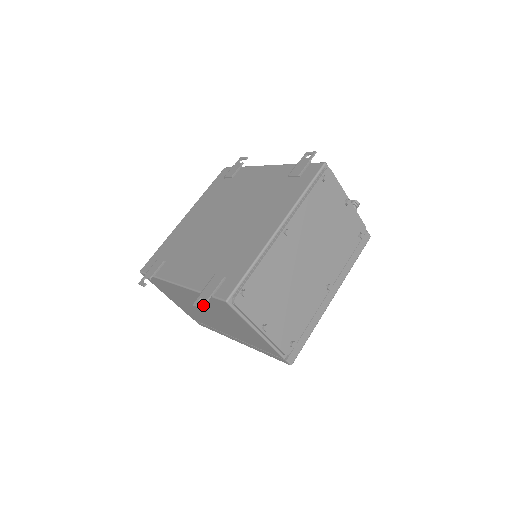
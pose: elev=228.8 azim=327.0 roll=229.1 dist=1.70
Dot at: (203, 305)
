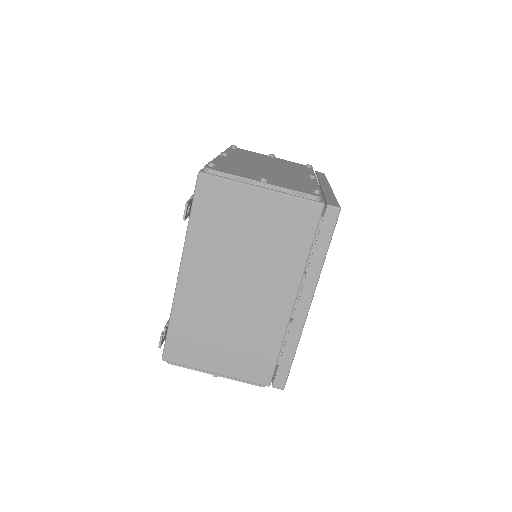
Dot at: (187, 202)
